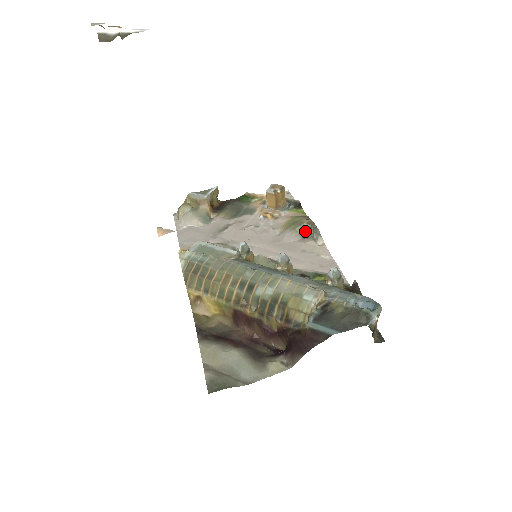
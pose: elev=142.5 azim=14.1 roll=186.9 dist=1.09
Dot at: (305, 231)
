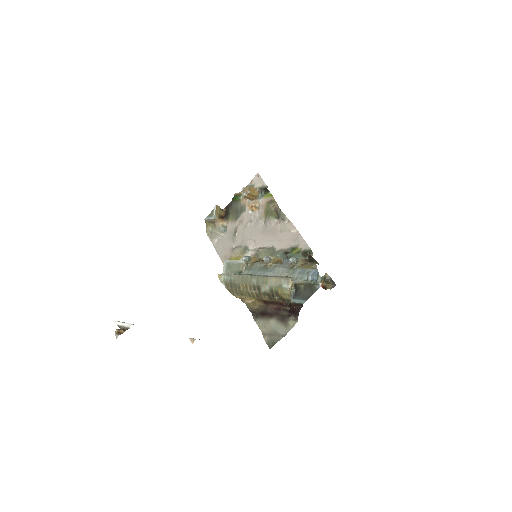
Dot at: (276, 214)
